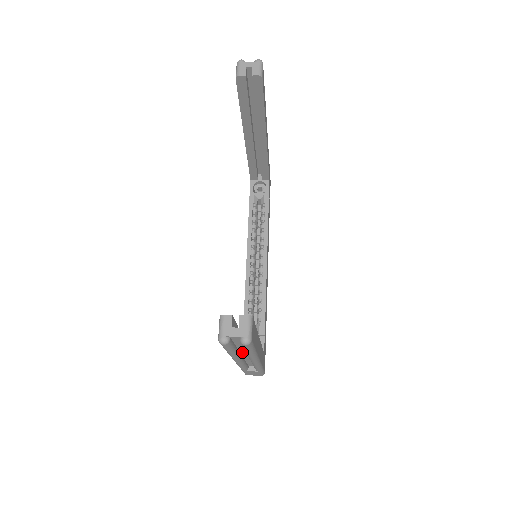
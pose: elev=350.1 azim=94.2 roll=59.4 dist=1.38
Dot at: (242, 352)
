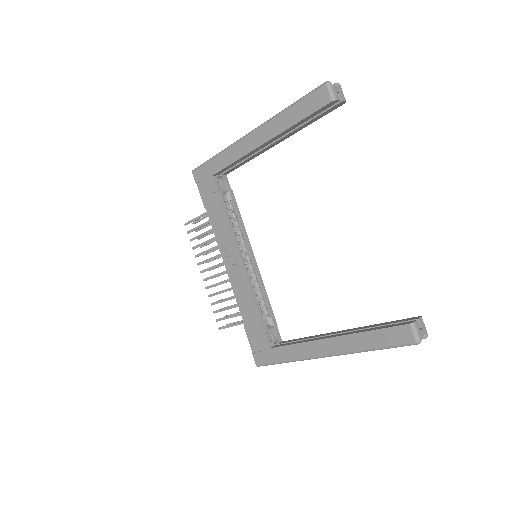
Dot at: occluded
